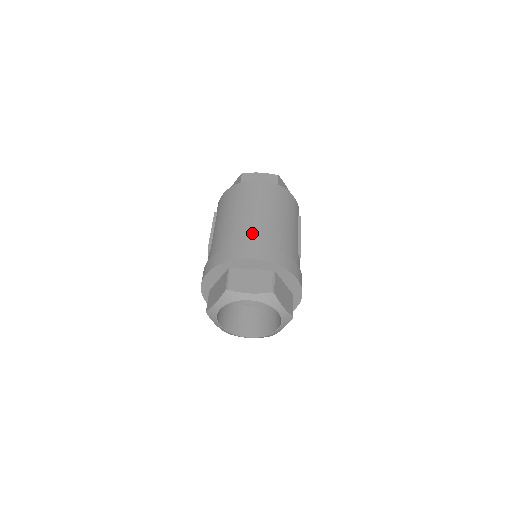
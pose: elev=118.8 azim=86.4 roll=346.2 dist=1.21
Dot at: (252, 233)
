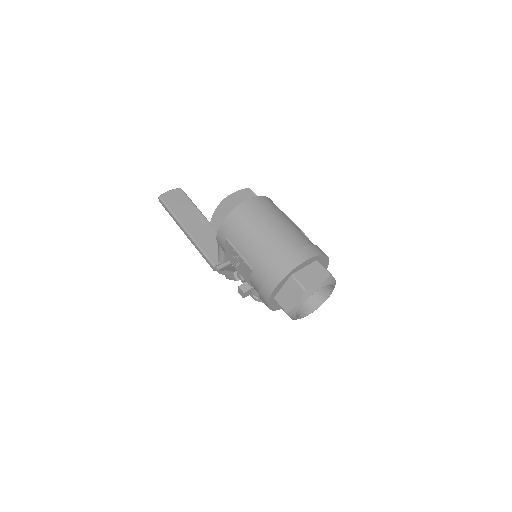
Dot at: (287, 242)
